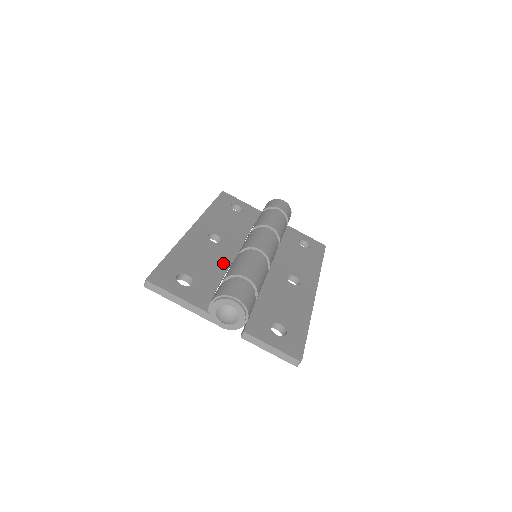
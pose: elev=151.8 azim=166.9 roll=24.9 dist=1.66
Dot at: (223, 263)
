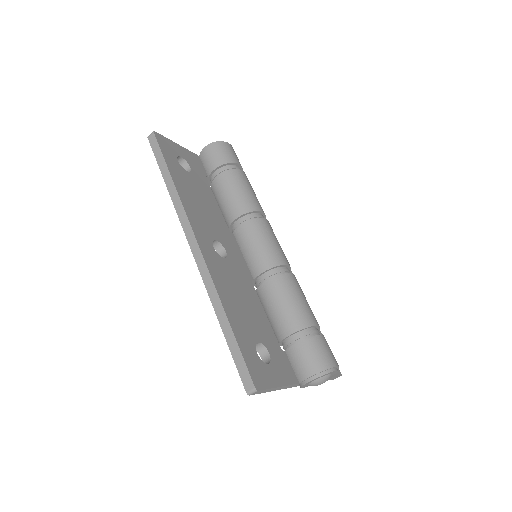
Dot at: (251, 291)
